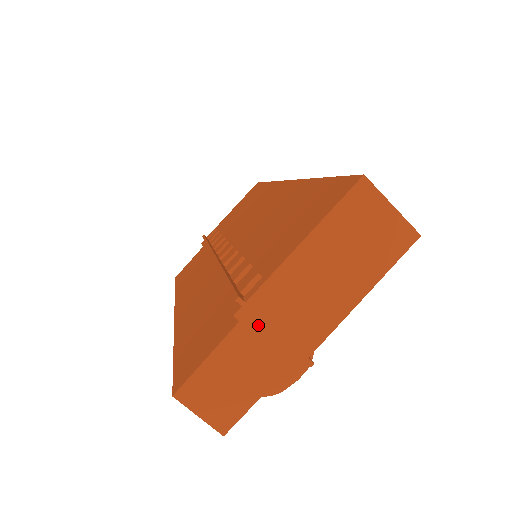
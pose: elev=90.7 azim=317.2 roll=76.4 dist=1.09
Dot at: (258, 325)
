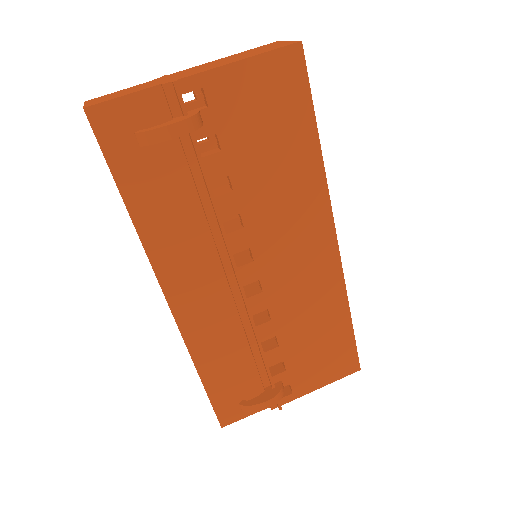
Dot at: (163, 79)
